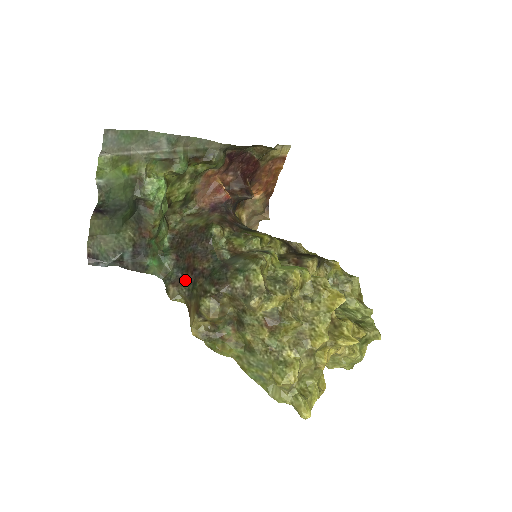
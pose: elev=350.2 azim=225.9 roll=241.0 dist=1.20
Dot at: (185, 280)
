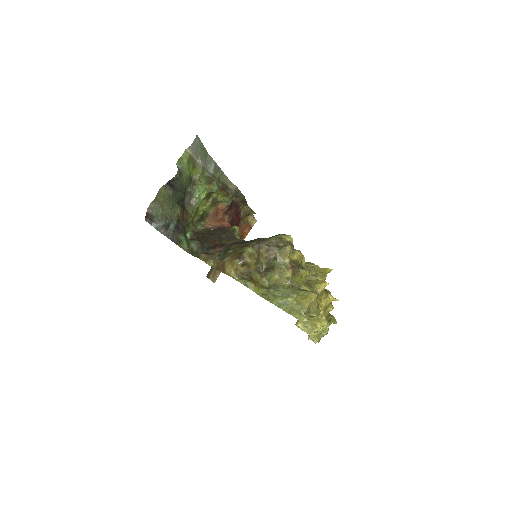
Dot at: (213, 252)
